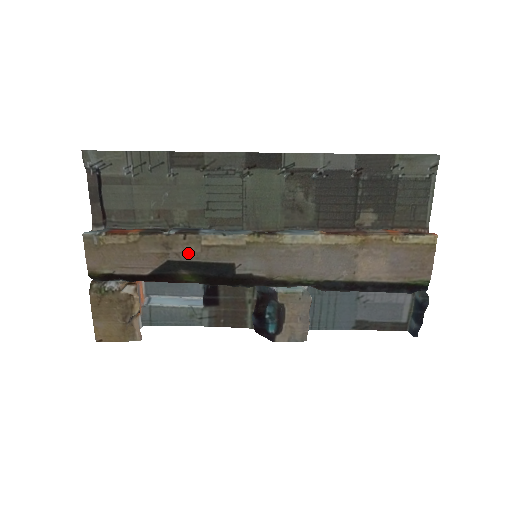
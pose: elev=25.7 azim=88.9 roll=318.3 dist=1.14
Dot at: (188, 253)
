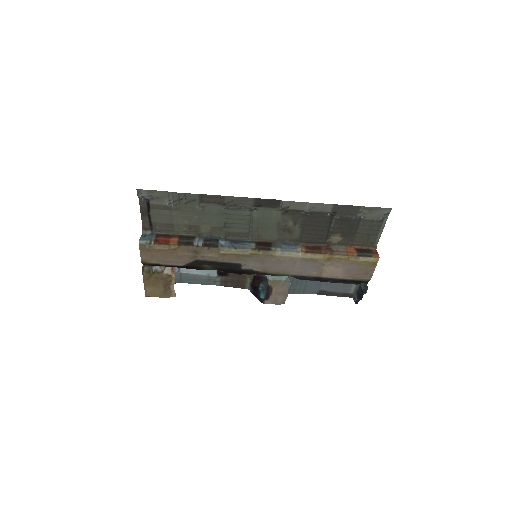
Dot at: (210, 257)
